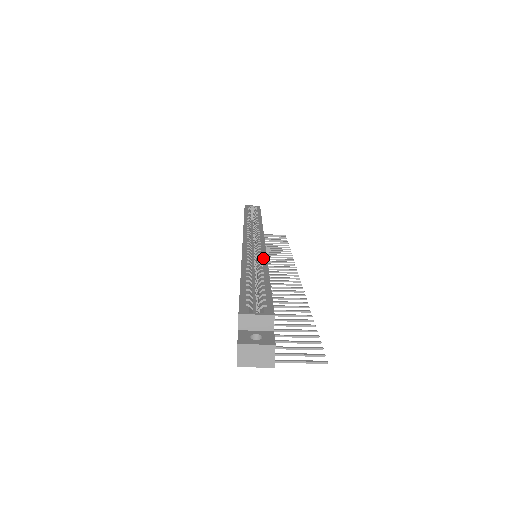
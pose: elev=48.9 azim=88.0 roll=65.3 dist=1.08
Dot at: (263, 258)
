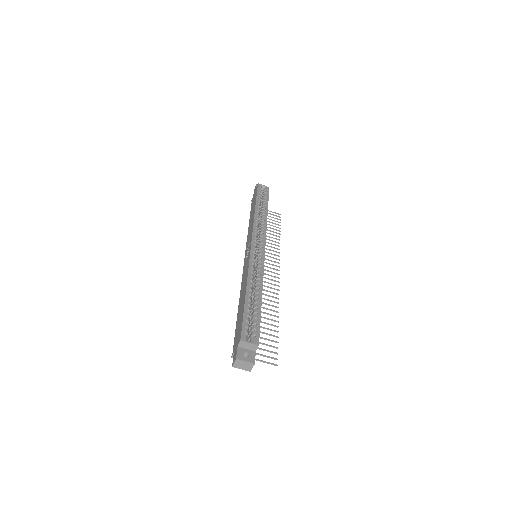
Dot at: (261, 278)
